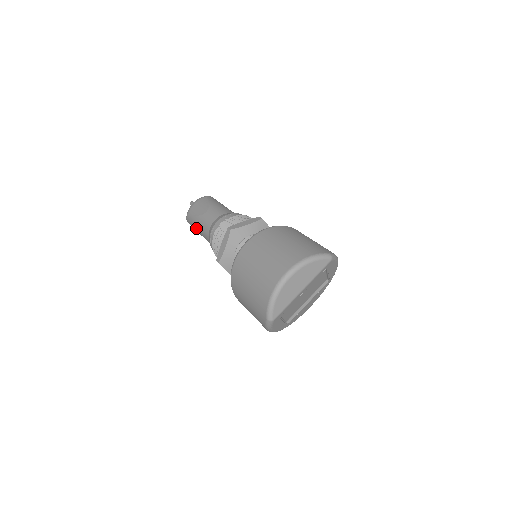
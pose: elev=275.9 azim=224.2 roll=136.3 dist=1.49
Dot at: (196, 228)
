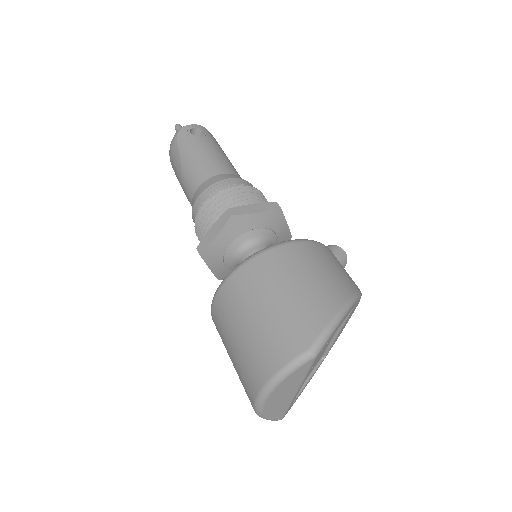
Dot at: occluded
